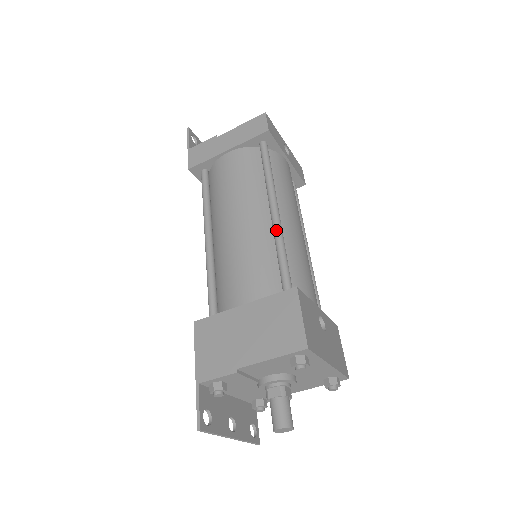
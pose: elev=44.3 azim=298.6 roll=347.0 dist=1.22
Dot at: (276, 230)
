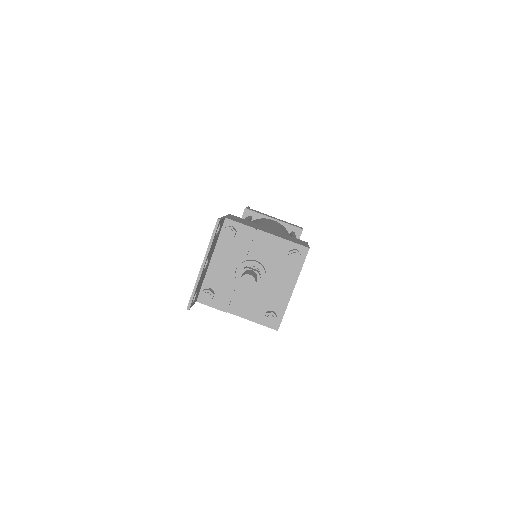
Dot at: occluded
